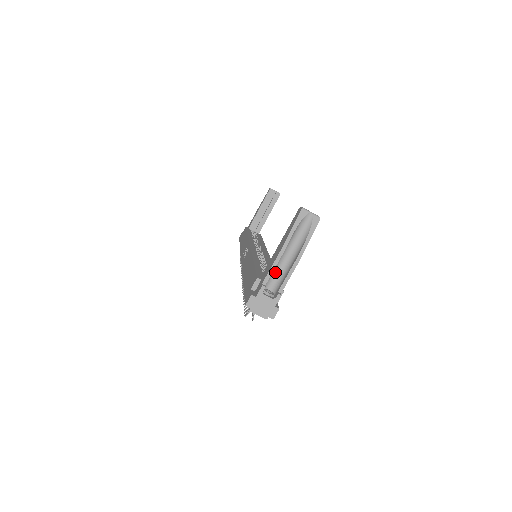
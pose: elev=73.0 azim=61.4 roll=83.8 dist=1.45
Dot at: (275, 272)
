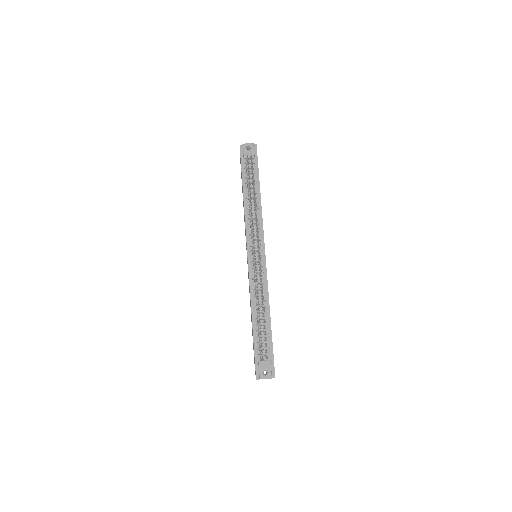
Dot at: occluded
